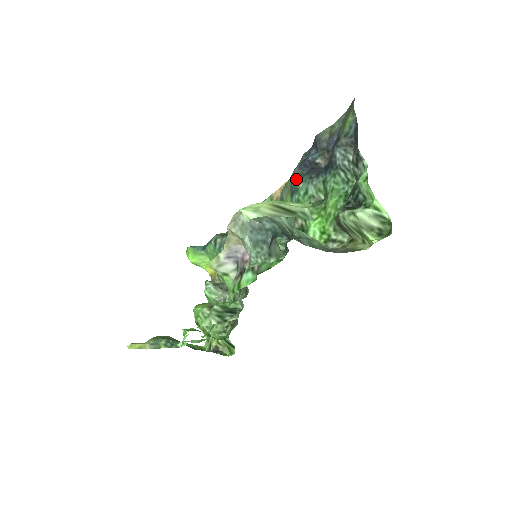
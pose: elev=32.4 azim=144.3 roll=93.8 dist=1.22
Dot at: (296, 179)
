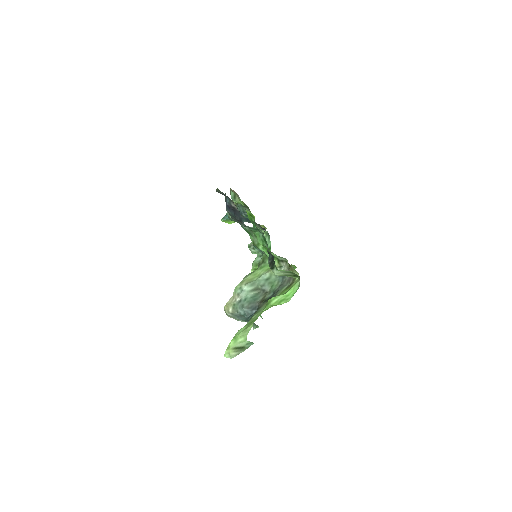
Dot at: occluded
